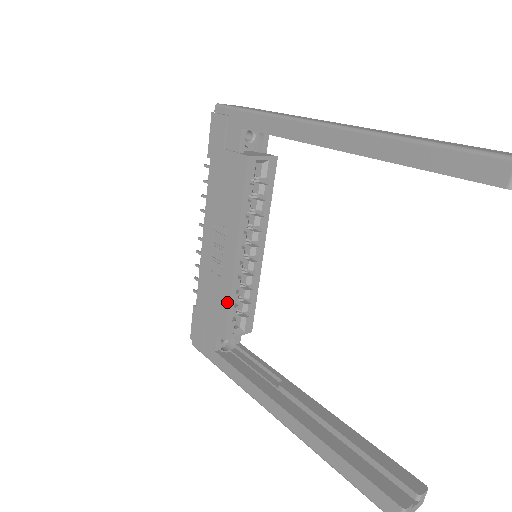
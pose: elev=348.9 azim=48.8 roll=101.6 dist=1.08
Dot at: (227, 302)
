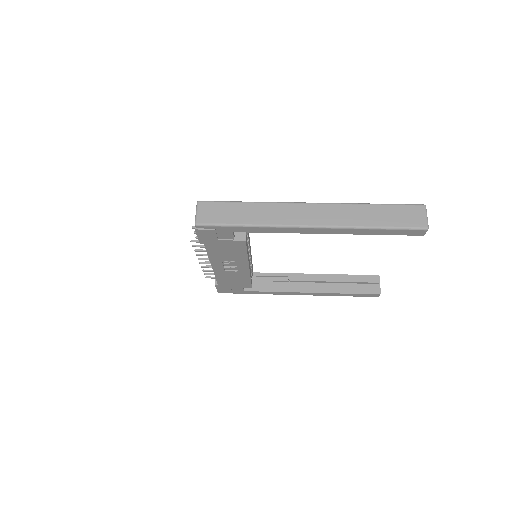
Dot at: (249, 280)
